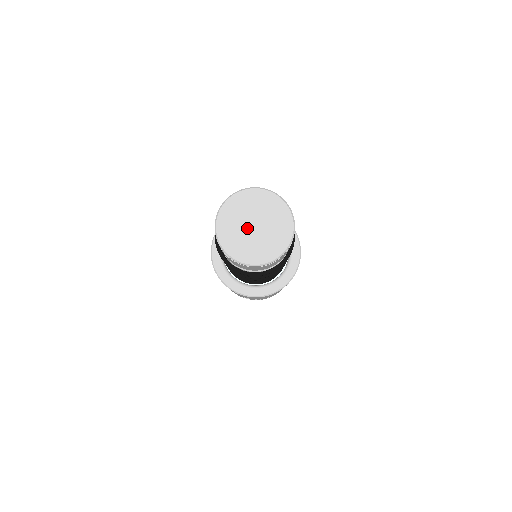
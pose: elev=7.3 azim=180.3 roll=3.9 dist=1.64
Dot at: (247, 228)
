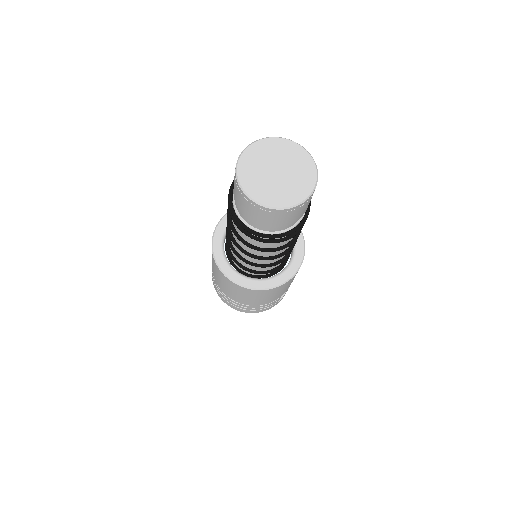
Dot at: (269, 171)
